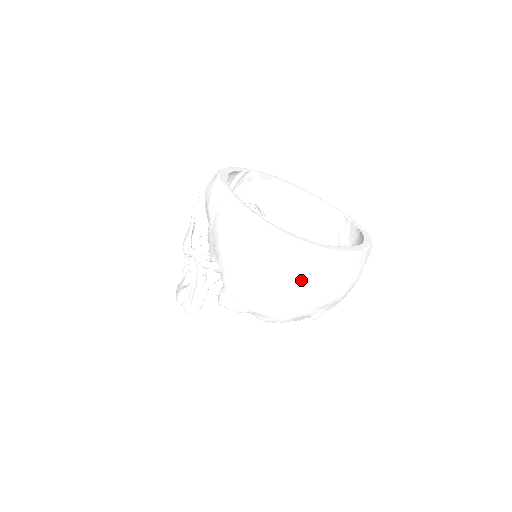
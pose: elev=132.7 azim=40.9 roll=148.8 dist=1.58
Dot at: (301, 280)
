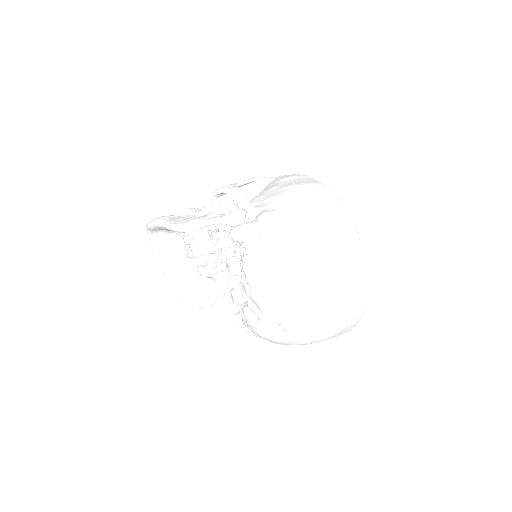
Dot at: (331, 266)
